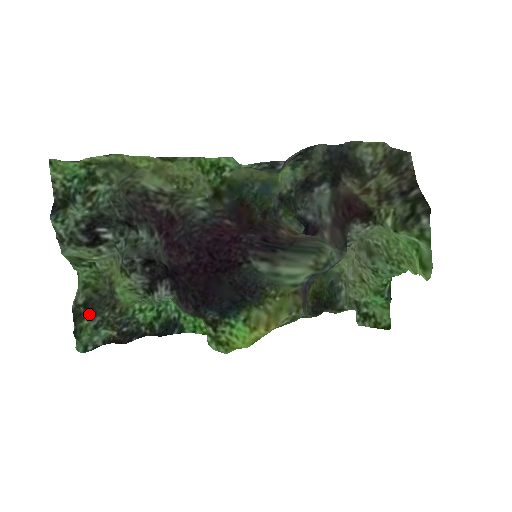
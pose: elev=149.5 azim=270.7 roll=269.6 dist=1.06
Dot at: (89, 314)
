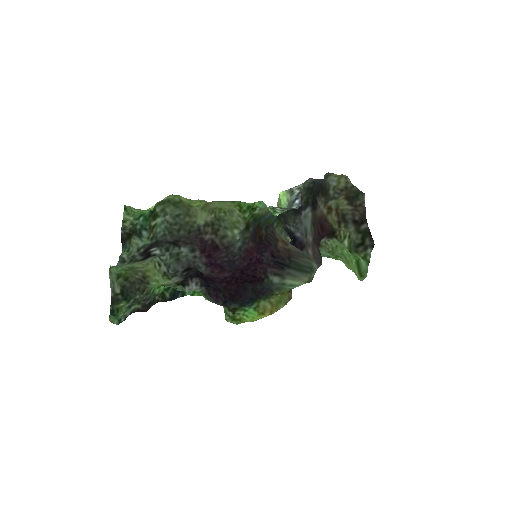
Dot at: (126, 299)
